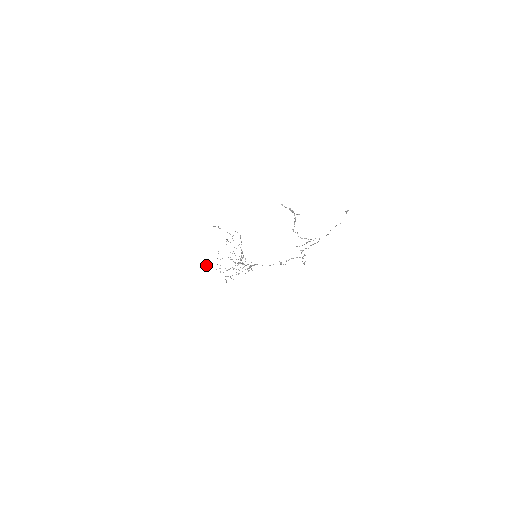
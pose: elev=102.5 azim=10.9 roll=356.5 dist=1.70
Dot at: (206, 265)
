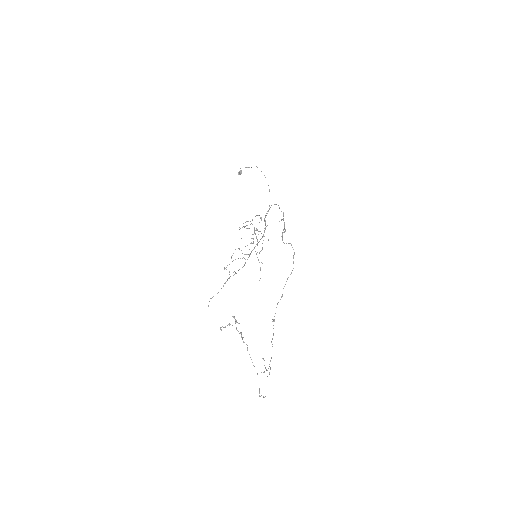
Dot at: (239, 174)
